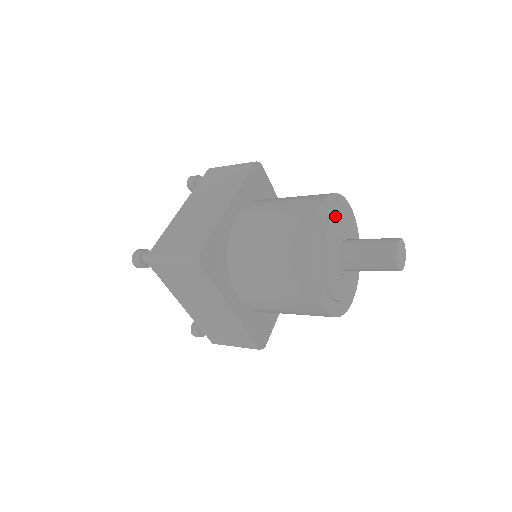
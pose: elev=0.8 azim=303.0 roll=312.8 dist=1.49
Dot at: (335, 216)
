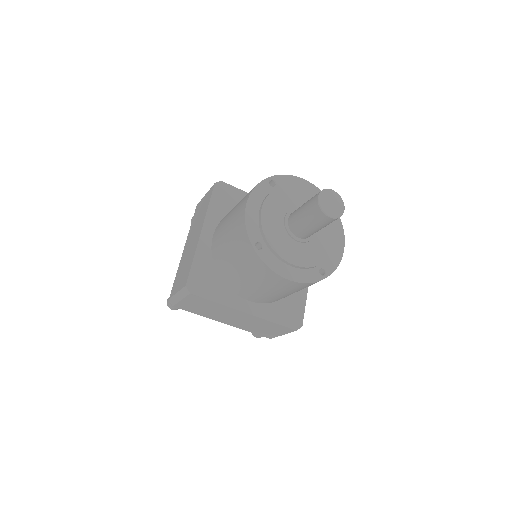
Dot at: occluded
